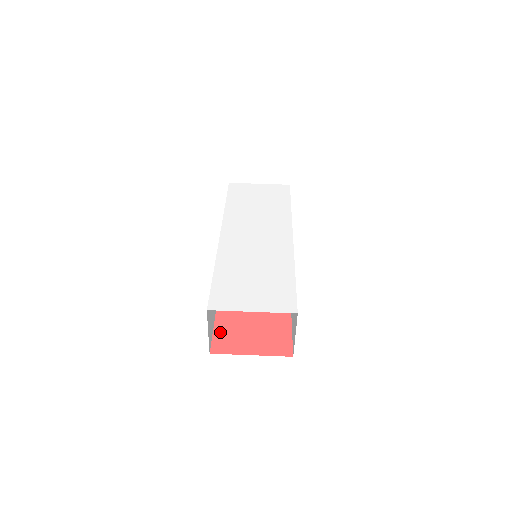
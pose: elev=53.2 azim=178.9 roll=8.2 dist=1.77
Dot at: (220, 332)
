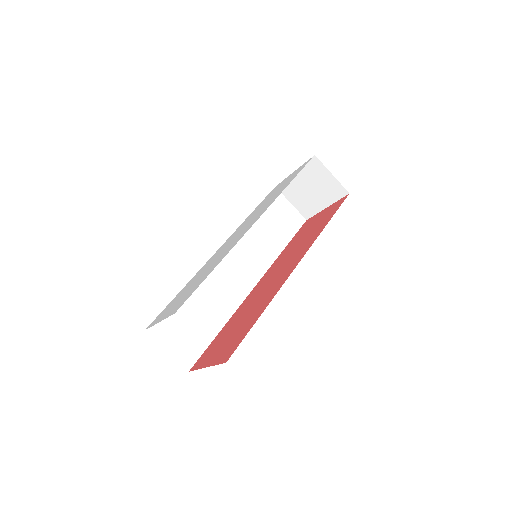
Dot at: (209, 348)
